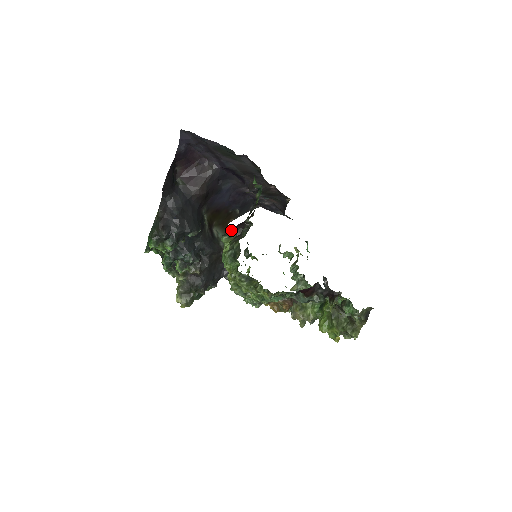
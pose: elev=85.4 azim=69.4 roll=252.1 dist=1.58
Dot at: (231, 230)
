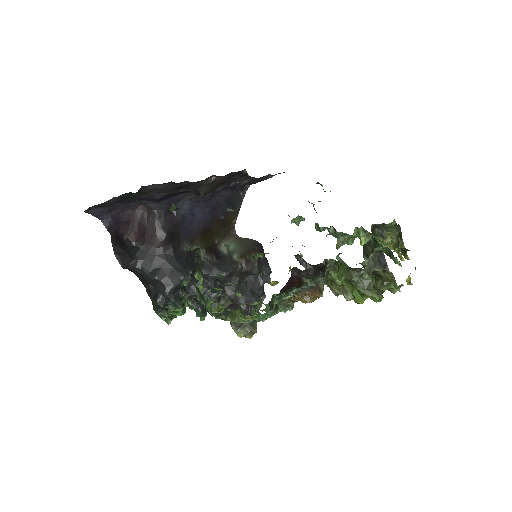
Dot at: occluded
